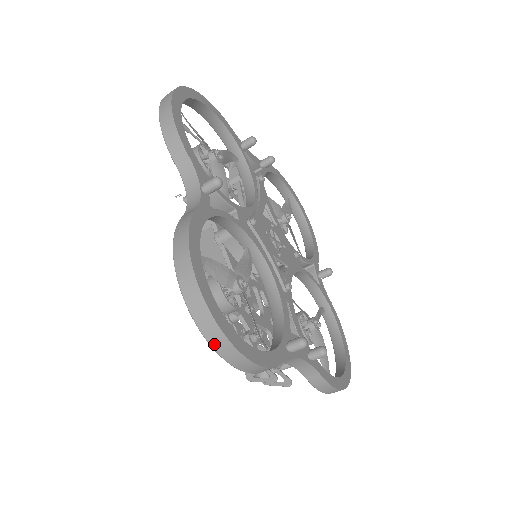
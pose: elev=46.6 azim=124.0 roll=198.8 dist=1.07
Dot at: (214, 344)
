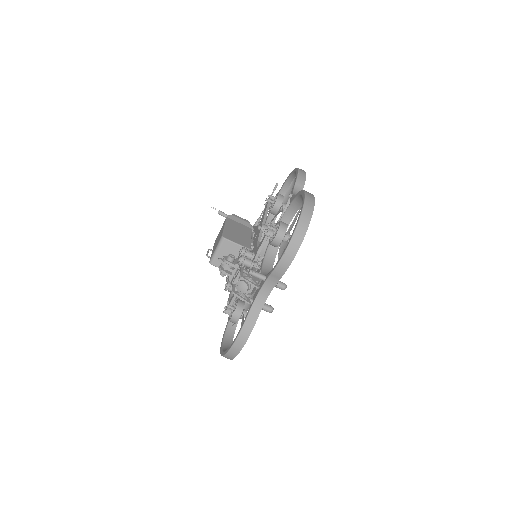
Dot at: (300, 226)
